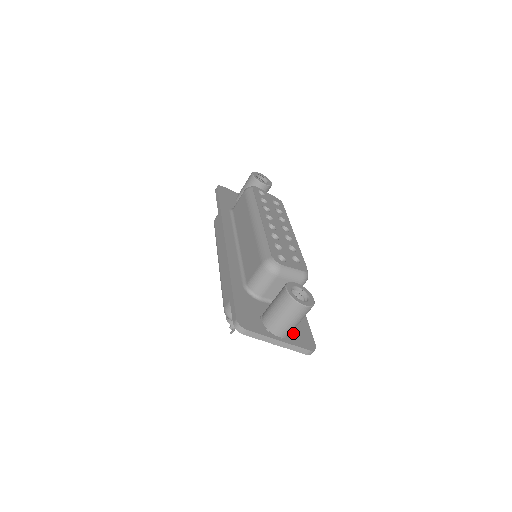
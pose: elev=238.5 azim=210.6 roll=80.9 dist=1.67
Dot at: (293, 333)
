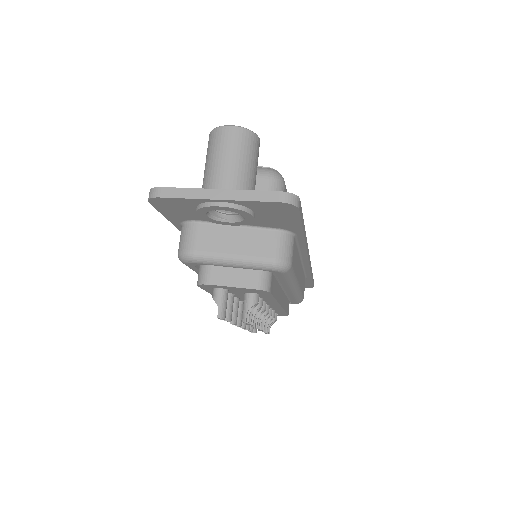
Dot at: occluded
